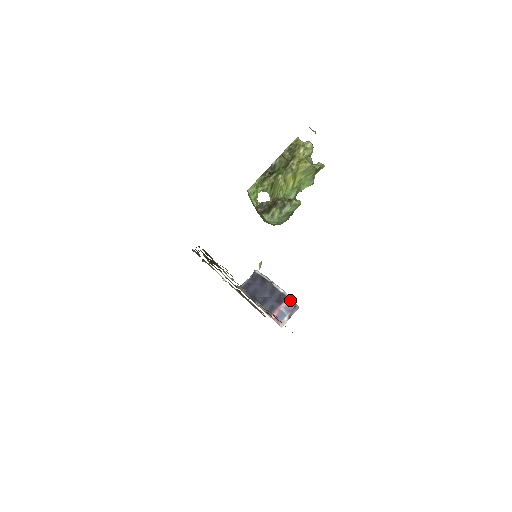
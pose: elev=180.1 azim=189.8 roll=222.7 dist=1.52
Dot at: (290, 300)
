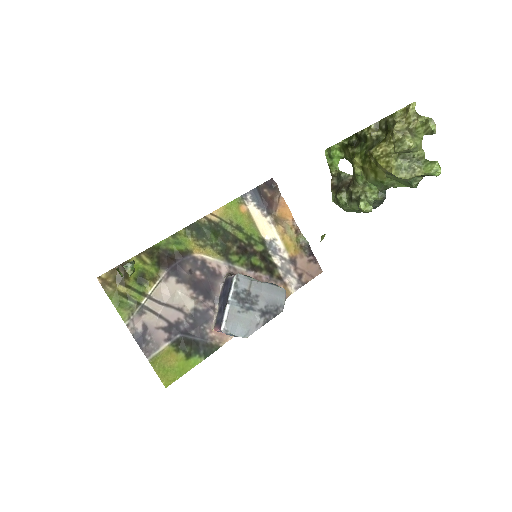
Dot at: occluded
